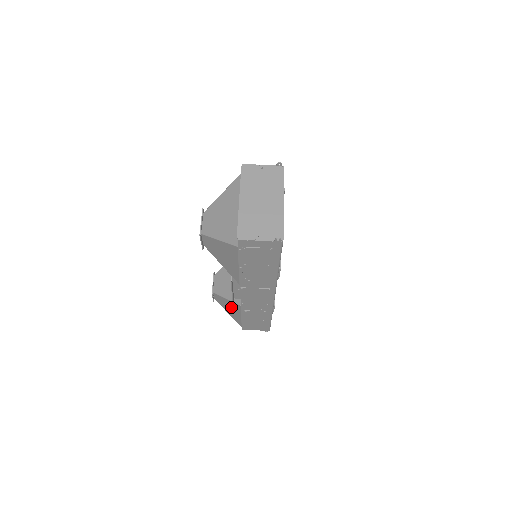
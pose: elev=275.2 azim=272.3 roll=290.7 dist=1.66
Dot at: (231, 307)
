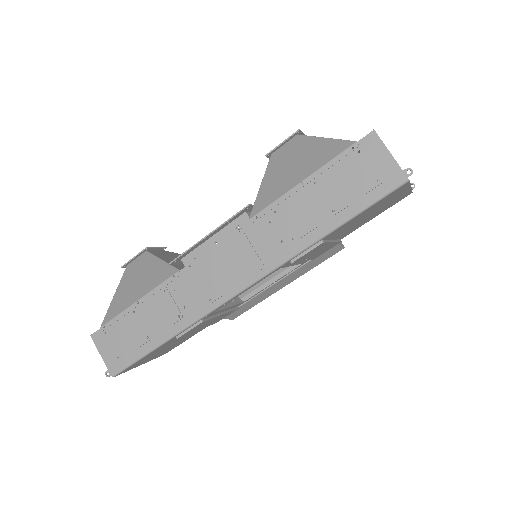
Dot at: (146, 278)
